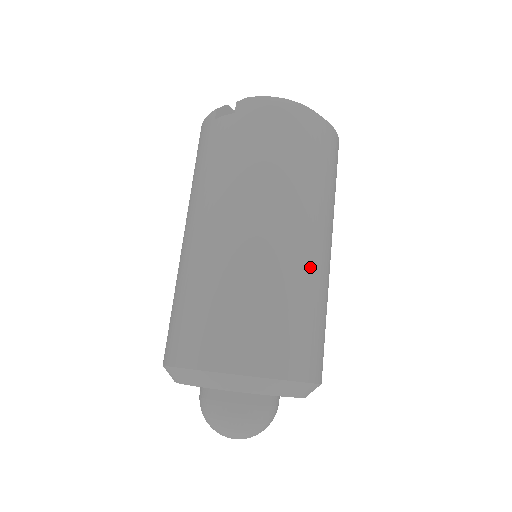
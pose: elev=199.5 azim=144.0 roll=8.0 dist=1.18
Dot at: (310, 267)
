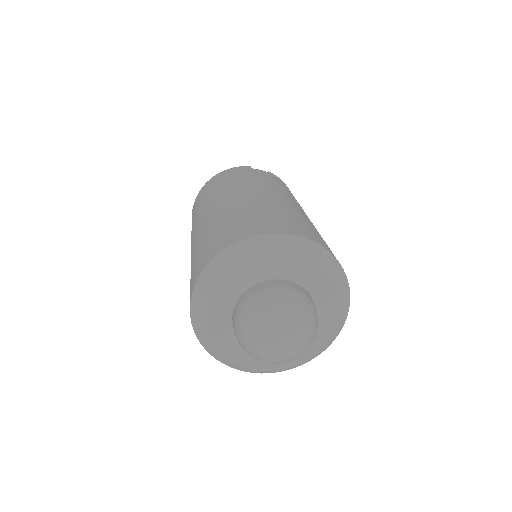
Dot at: occluded
